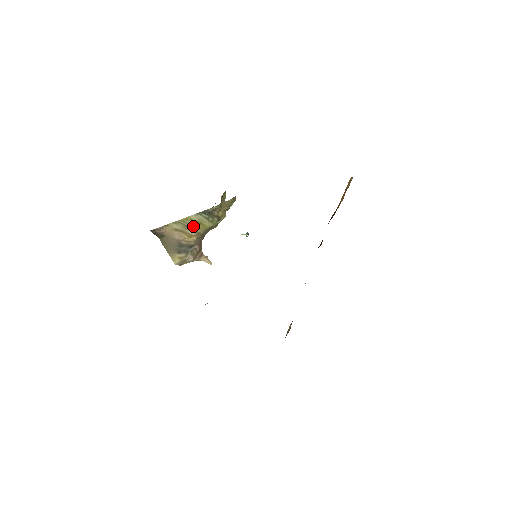
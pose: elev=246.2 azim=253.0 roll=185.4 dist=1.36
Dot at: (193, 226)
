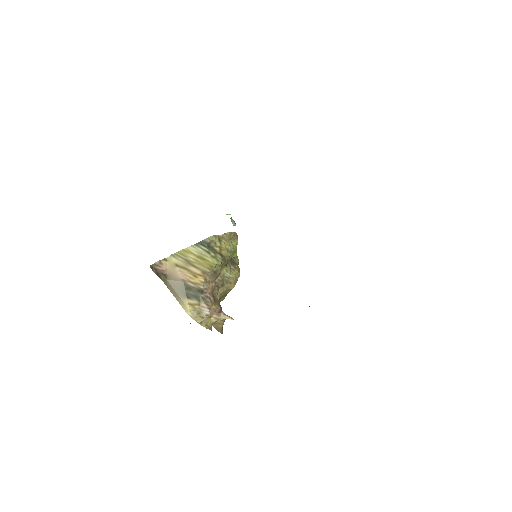
Dot at: (195, 262)
